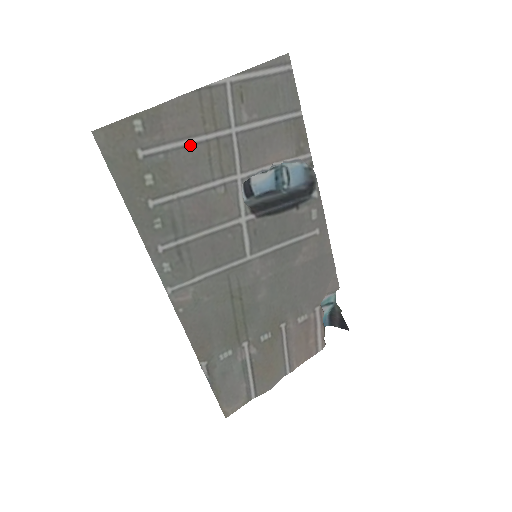
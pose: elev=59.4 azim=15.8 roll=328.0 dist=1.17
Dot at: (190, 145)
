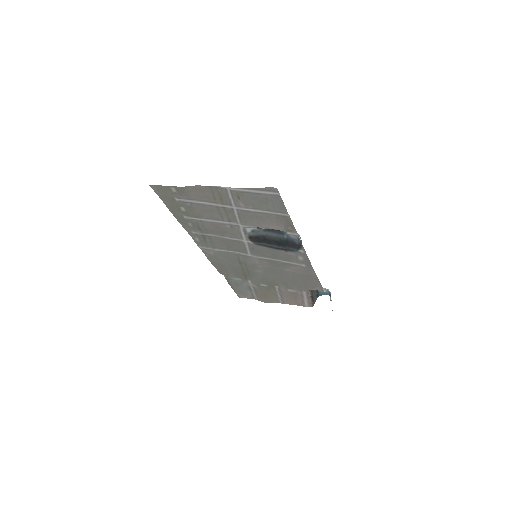
Dot at: (206, 204)
